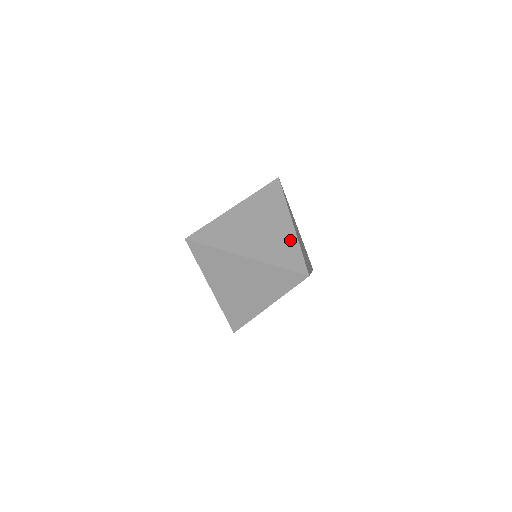
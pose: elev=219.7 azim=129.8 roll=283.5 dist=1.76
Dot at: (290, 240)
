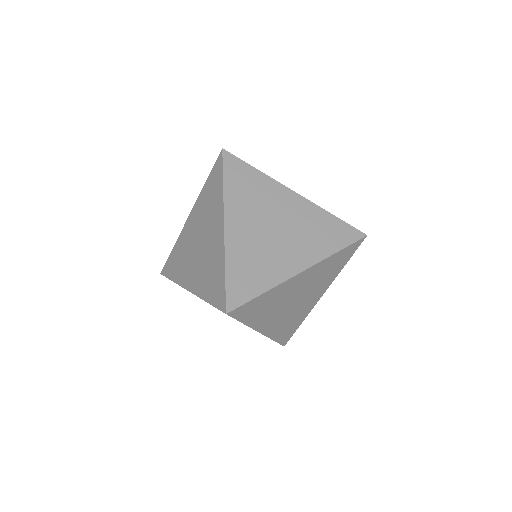
Dot at: (218, 256)
